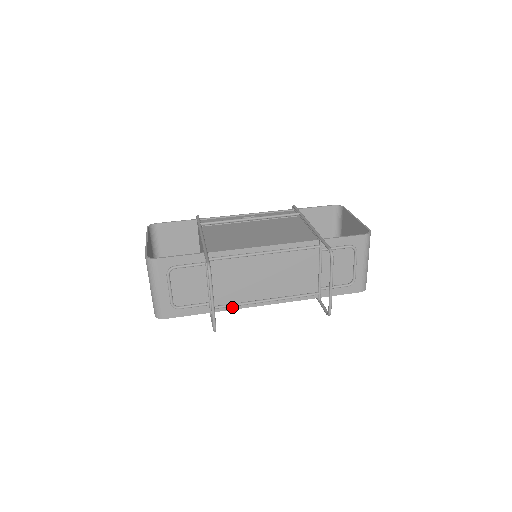
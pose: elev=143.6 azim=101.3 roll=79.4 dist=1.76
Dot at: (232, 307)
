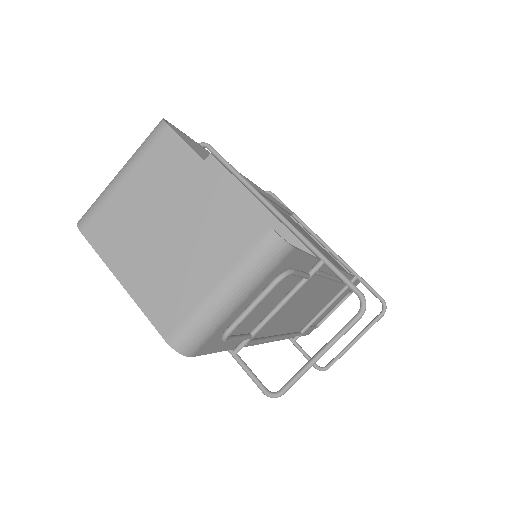
Dot at: occluded
